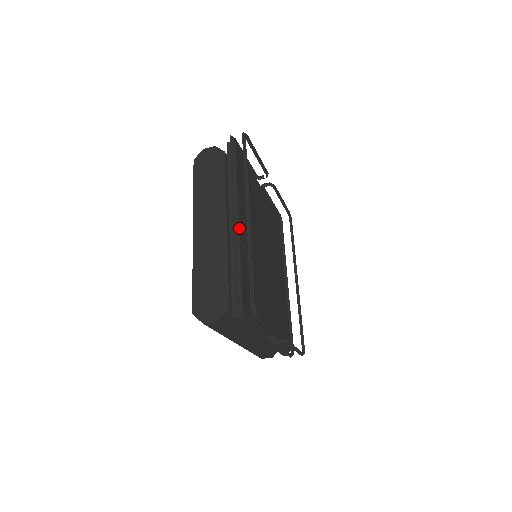
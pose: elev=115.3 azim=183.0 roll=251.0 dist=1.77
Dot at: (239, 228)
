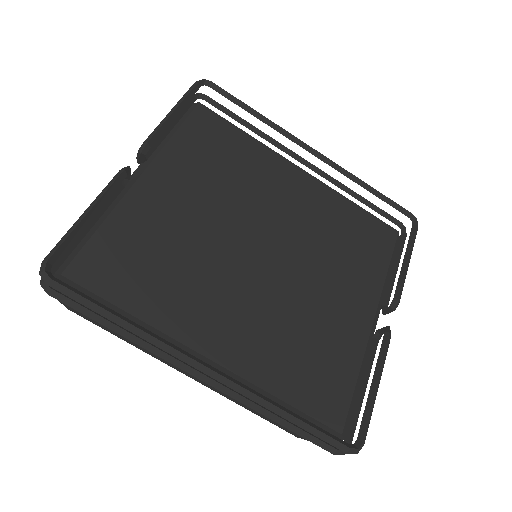
Dot at: (220, 365)
